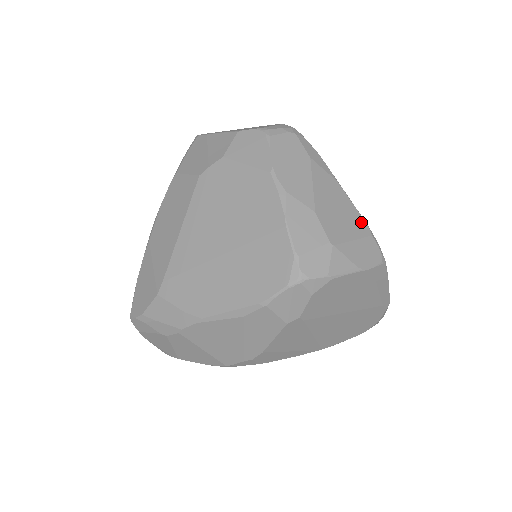
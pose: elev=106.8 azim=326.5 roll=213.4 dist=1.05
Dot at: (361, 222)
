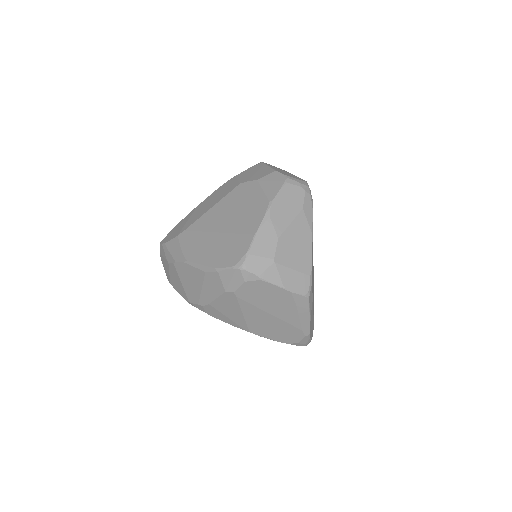
Dot at: (308, 264)
